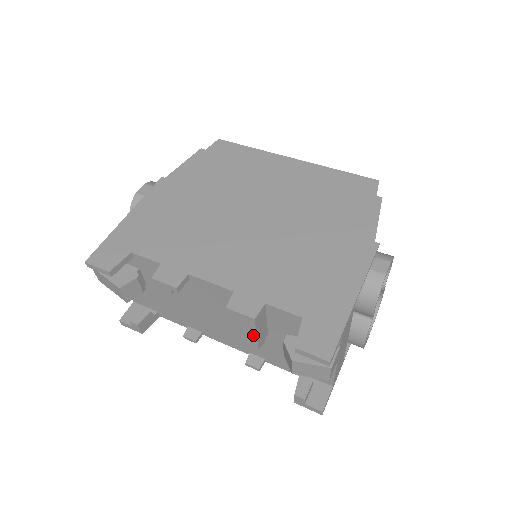
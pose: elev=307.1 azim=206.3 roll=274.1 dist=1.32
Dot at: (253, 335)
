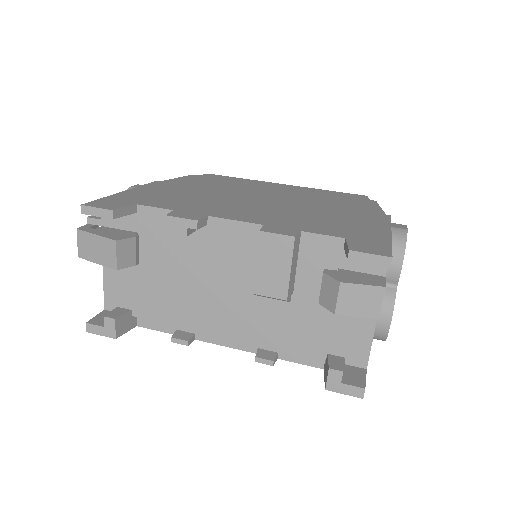
Dot at: (285, 273)
